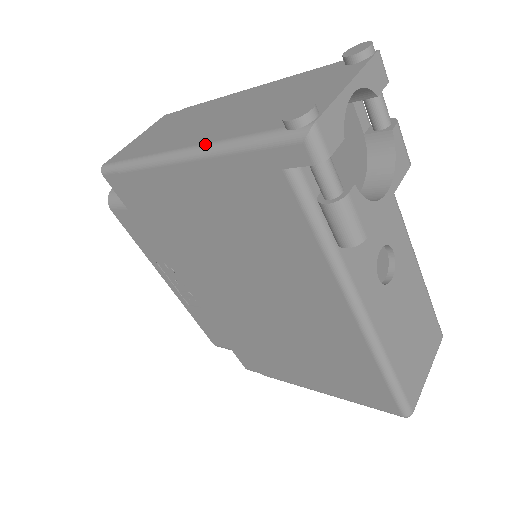
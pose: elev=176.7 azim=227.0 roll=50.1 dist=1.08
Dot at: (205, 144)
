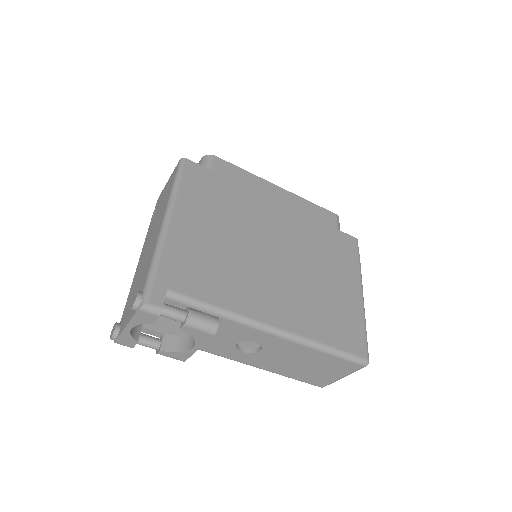
Dot at: (133, 278)
